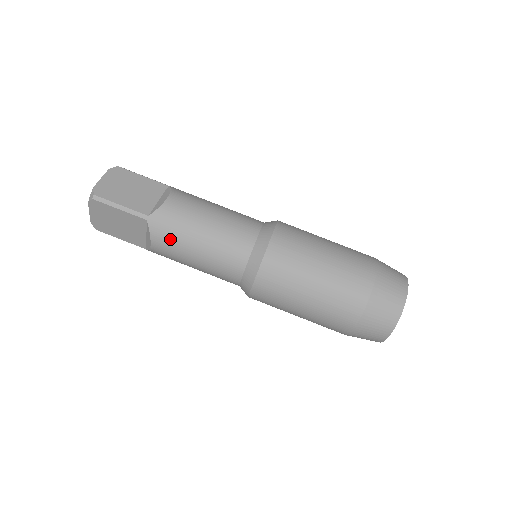
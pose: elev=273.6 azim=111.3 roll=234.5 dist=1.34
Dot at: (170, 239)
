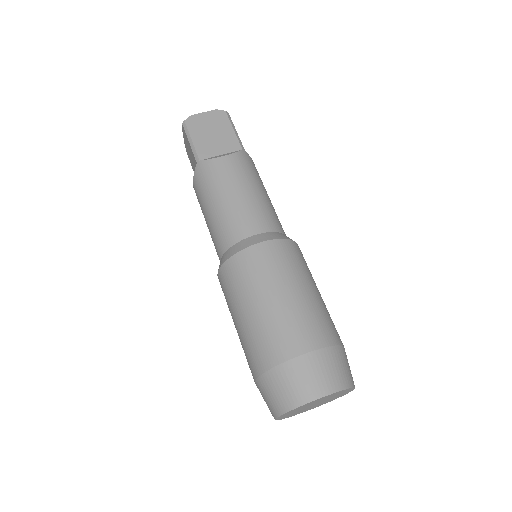
Dot at: (200, 189)
